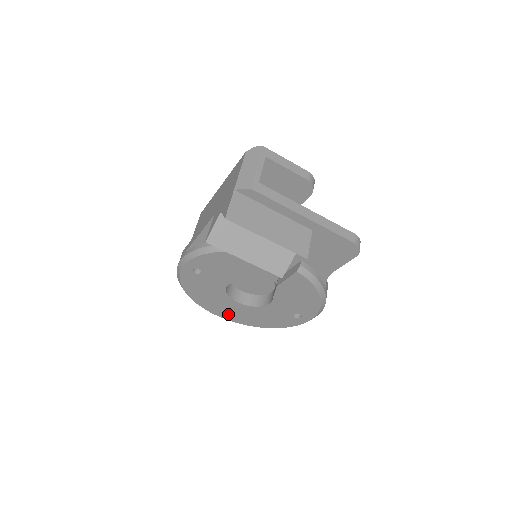
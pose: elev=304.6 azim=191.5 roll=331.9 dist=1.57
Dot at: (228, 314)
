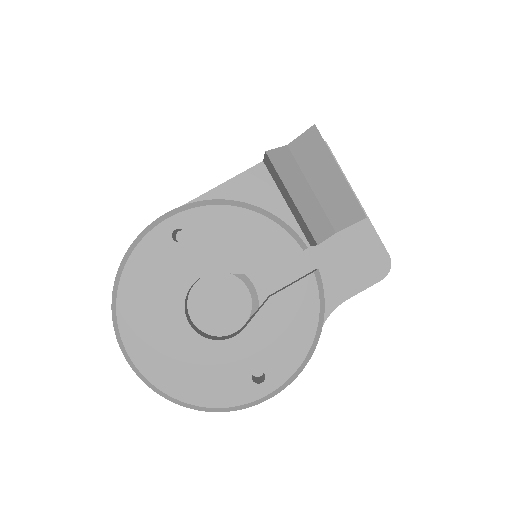
Dot at: (149, 350)
